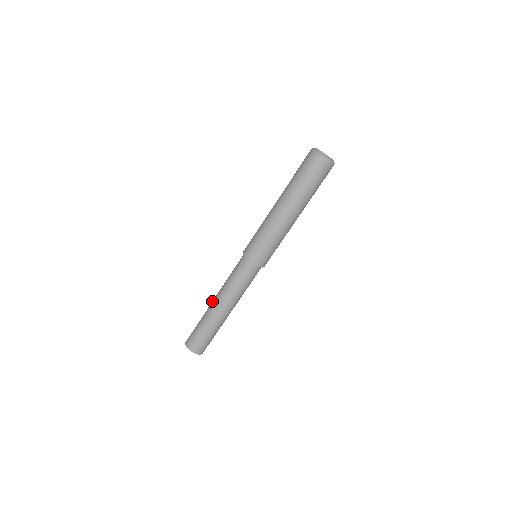
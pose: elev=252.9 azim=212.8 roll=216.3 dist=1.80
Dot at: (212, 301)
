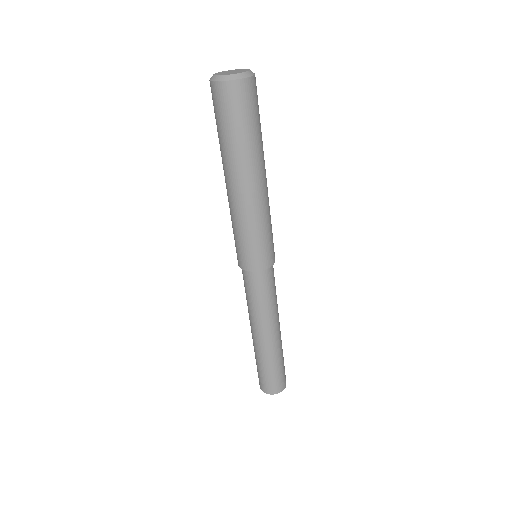
Dot at: (252, 336)
